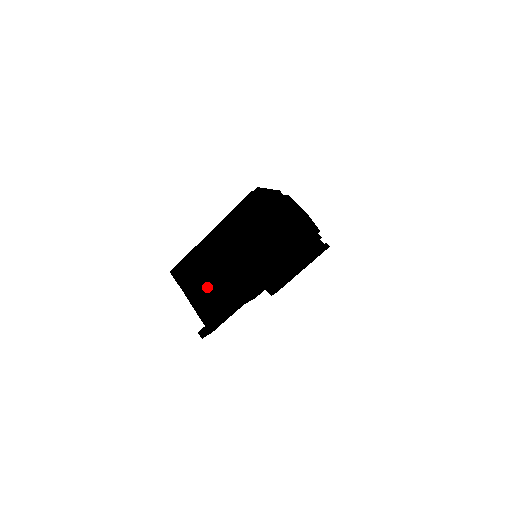
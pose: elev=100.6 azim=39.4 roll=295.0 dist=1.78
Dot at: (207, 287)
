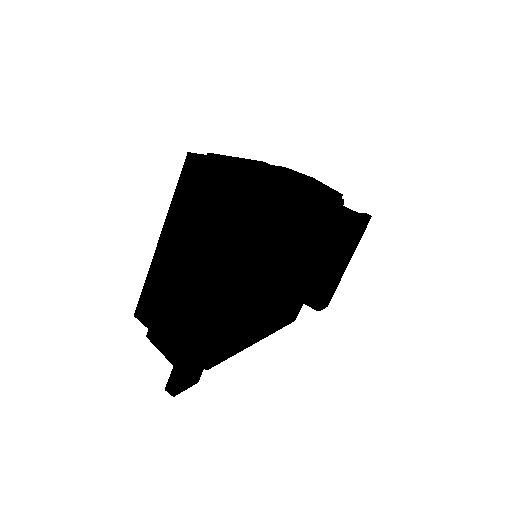
Dot at: (168, 315)
